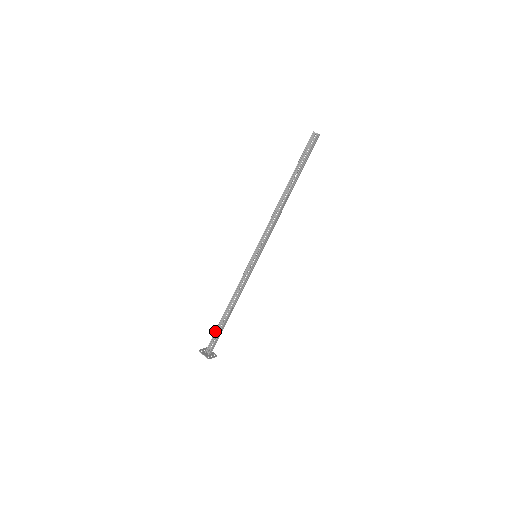
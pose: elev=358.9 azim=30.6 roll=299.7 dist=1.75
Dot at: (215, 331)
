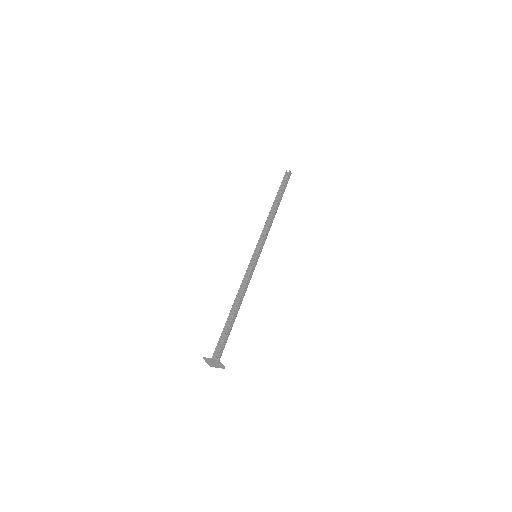
Dot at: (221, 333)
